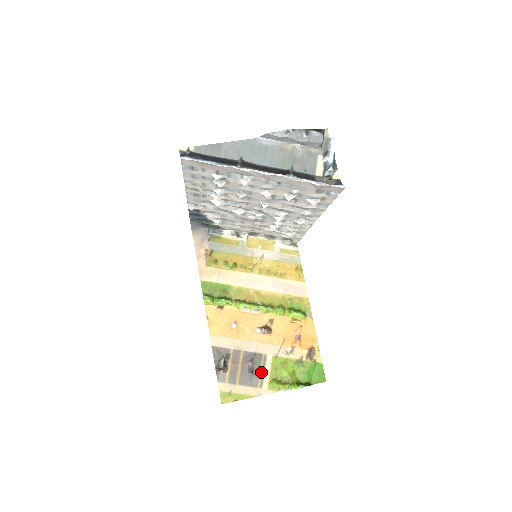
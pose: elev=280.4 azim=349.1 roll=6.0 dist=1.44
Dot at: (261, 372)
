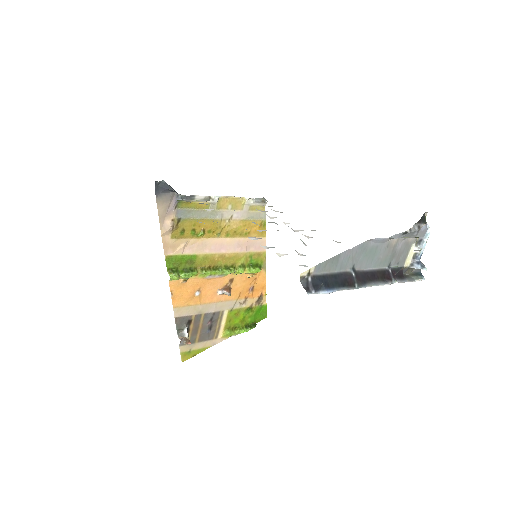
Dot at: (218, 327)
